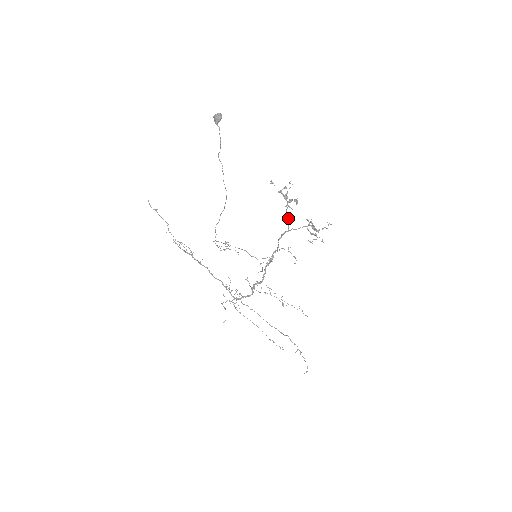
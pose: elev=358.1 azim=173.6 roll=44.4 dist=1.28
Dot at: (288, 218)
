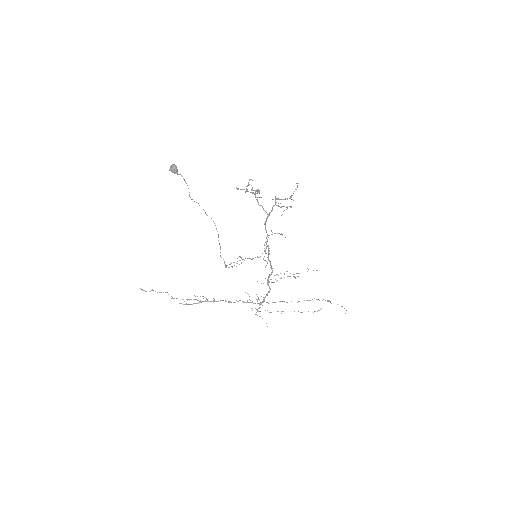
Dot at: (262, 207)
